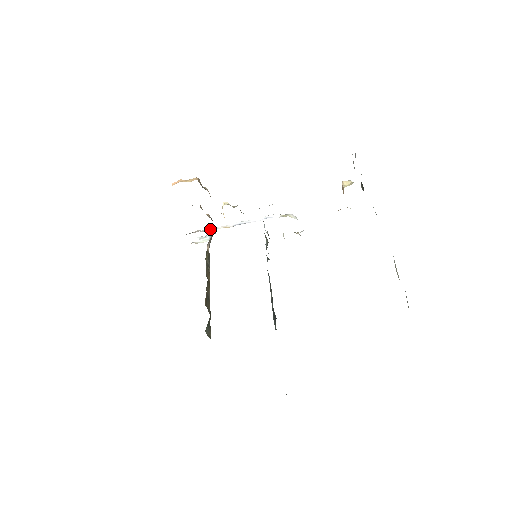
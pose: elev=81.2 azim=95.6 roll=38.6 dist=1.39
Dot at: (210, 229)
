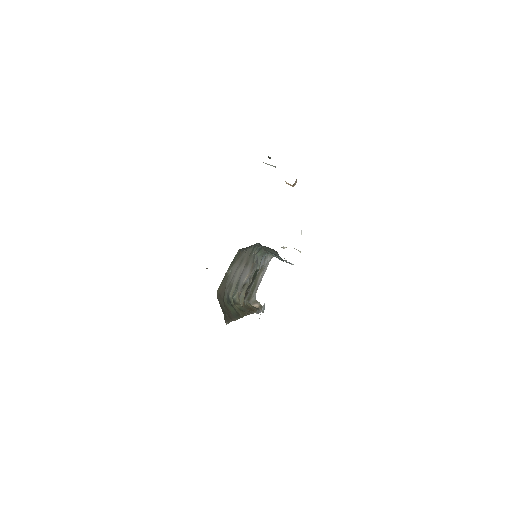
Dot at: occluded
